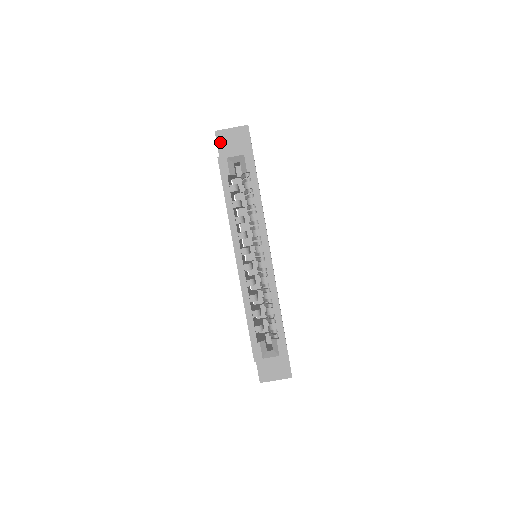
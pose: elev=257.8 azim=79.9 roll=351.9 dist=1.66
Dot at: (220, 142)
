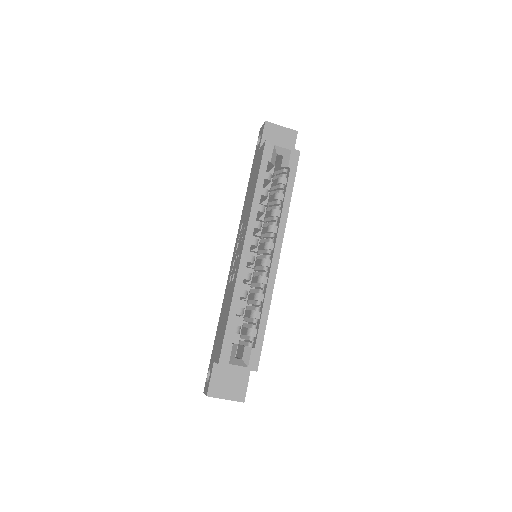
Dot at: (266, 133)
